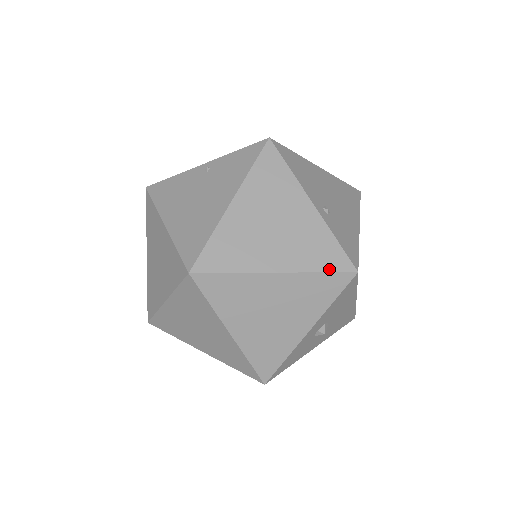
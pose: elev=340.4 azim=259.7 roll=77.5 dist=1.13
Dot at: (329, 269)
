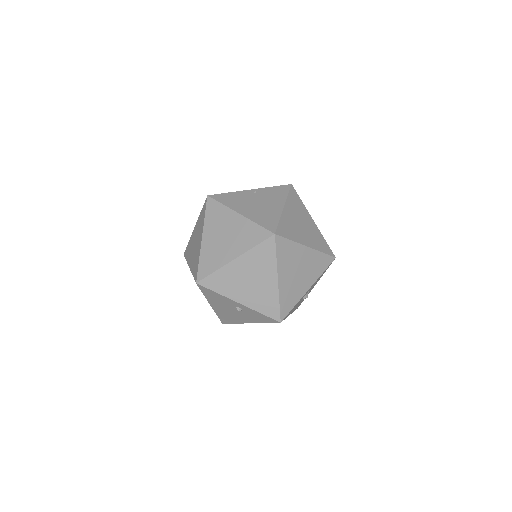
Dot at: (326, 252)
